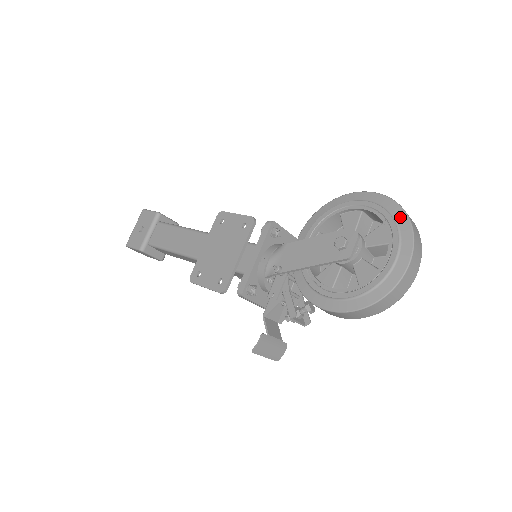
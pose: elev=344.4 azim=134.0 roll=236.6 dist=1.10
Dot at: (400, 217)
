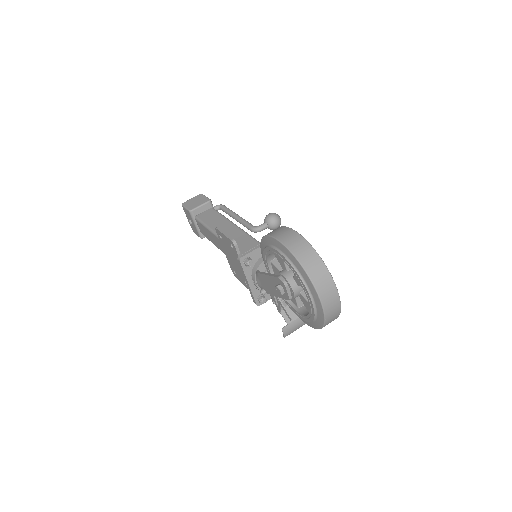
Dot at: (301, 272)
